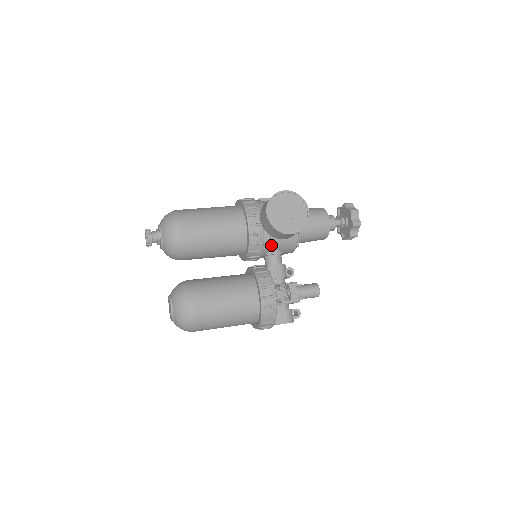
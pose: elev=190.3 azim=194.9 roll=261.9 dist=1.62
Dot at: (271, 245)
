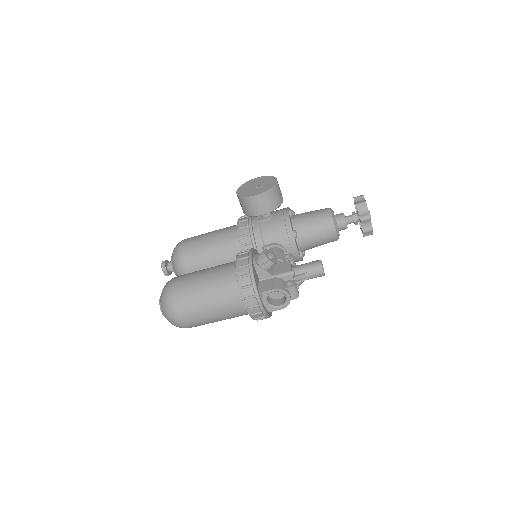
Dot at: (264, 237)
